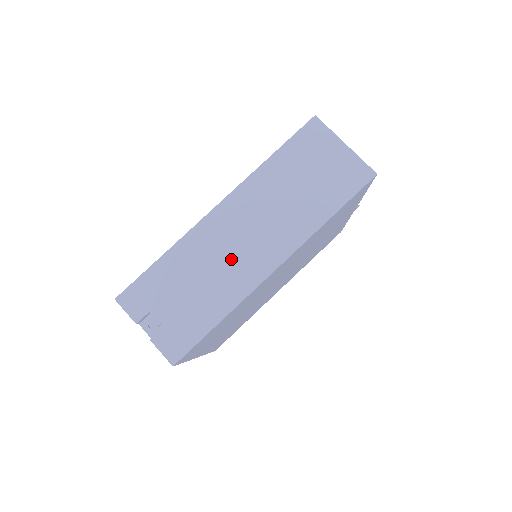
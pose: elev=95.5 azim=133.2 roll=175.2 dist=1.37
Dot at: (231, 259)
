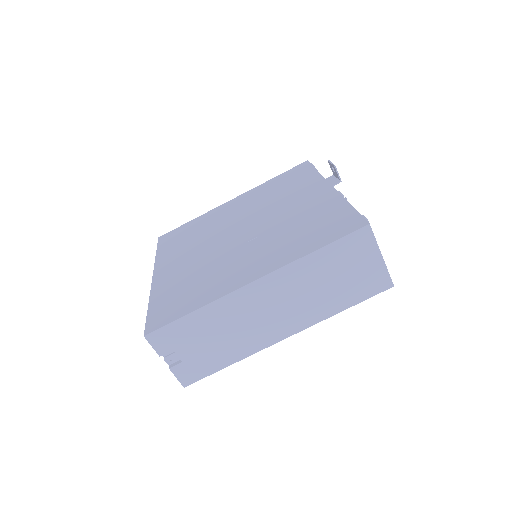
Dot at: (252, 325)
